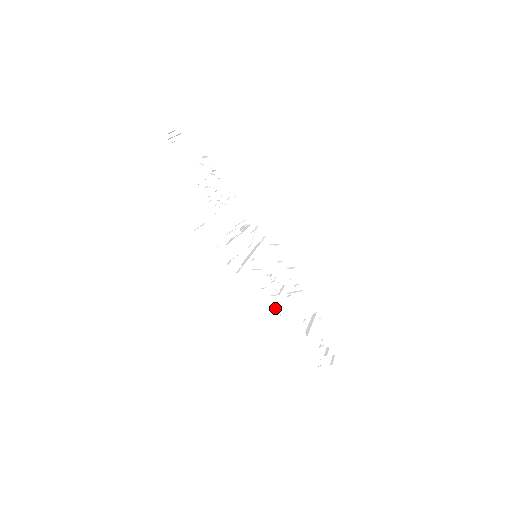
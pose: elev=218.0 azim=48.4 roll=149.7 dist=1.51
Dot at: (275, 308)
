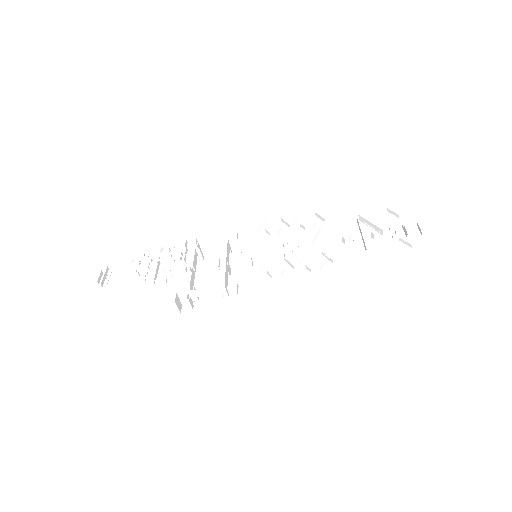
Dot at: (310, 271)
